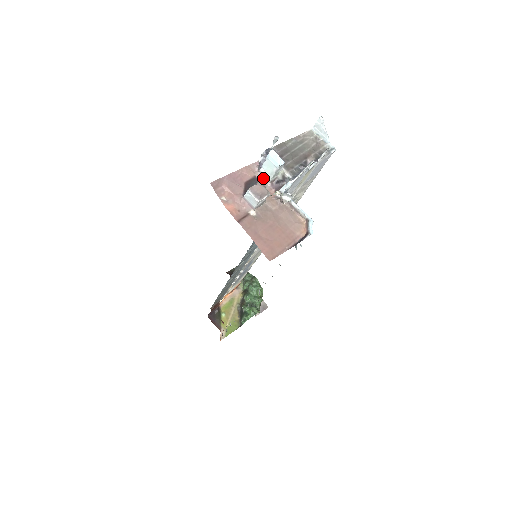
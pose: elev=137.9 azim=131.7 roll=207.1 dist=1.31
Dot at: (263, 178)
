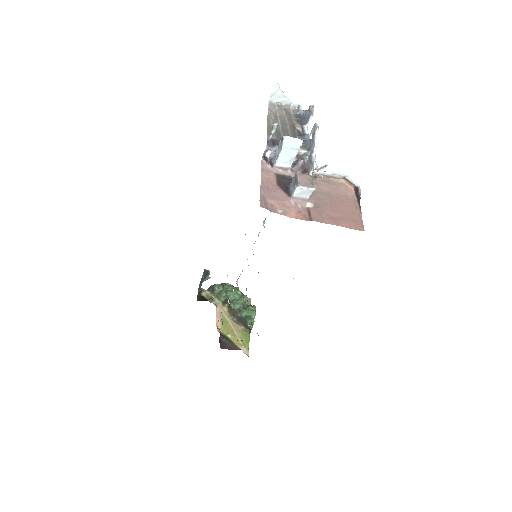
Dot at: (282, 170)
